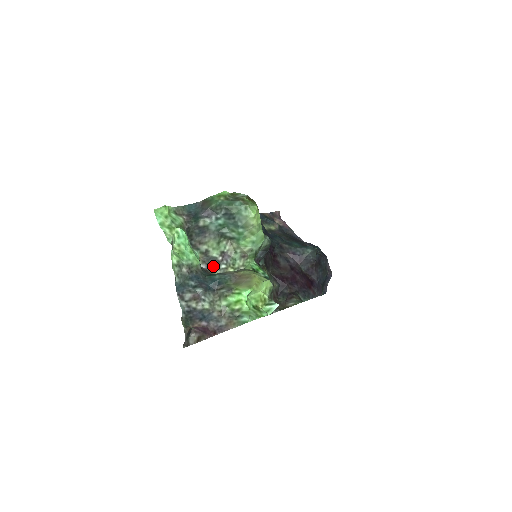
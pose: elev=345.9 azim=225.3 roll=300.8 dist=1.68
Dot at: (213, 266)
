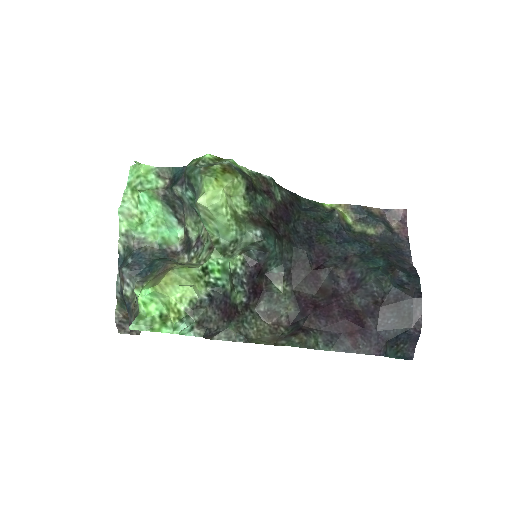
Dot at: (187, 251)
